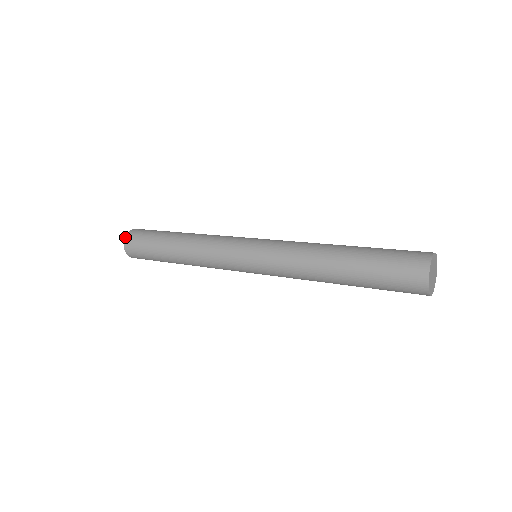
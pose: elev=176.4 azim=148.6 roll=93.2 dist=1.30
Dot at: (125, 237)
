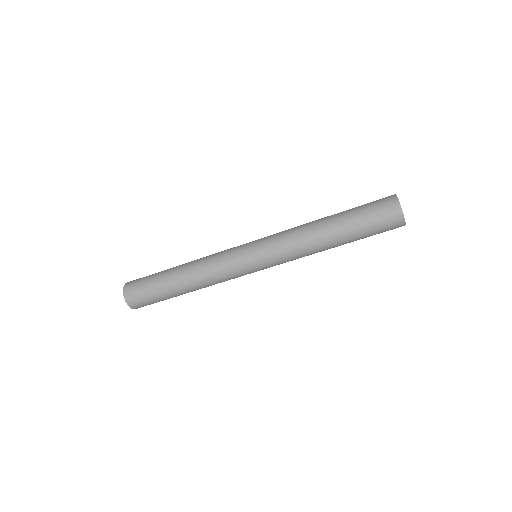
Dot at: (124, 286)
